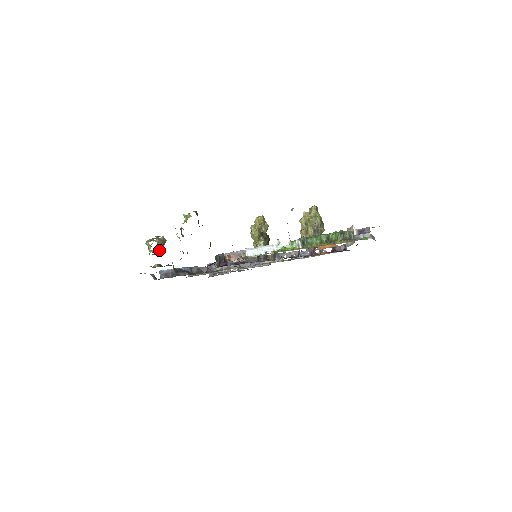
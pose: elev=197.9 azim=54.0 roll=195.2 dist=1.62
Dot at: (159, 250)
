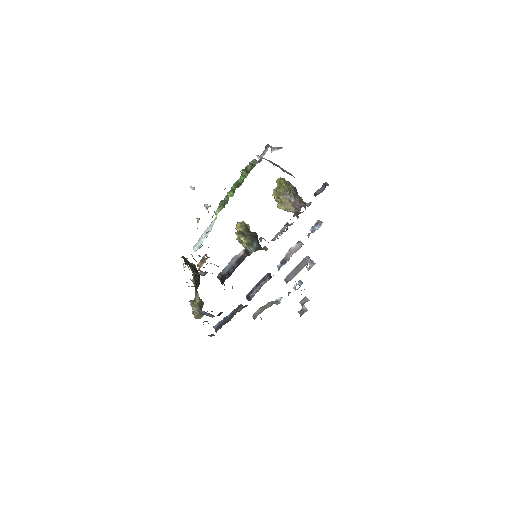
Dot at: (196, 309)
